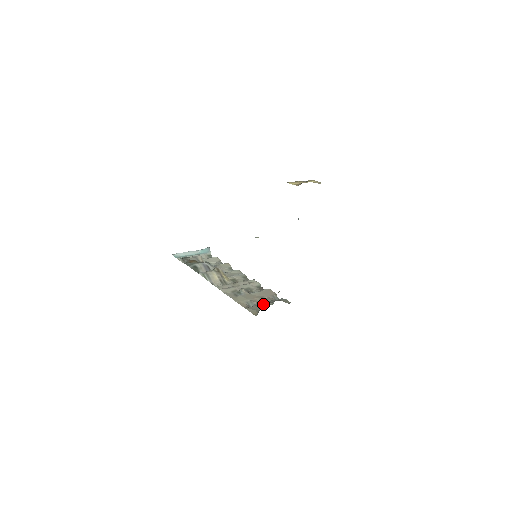
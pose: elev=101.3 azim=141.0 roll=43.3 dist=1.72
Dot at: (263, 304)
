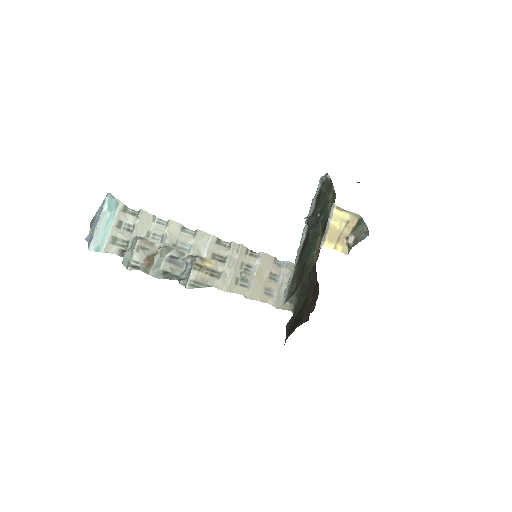
Dot at: (283, 290)
